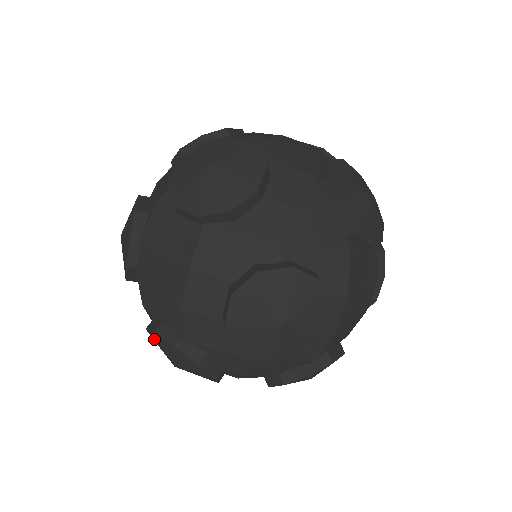
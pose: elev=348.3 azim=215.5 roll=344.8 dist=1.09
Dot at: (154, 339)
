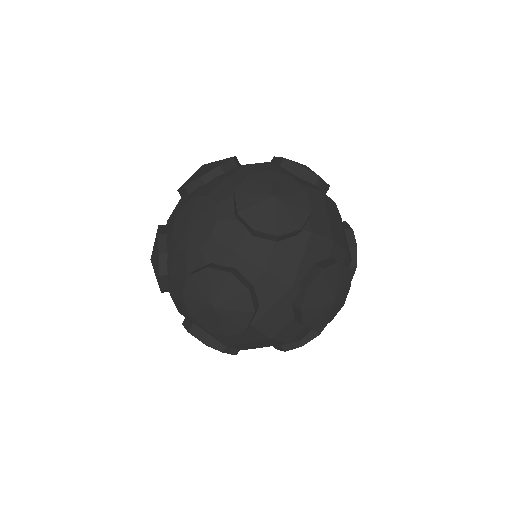
Dot at: occluded
